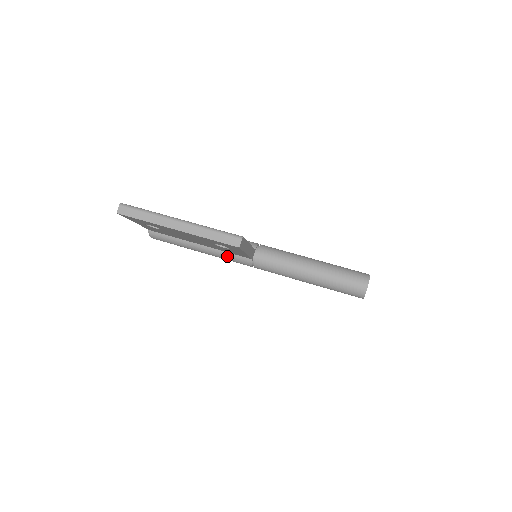
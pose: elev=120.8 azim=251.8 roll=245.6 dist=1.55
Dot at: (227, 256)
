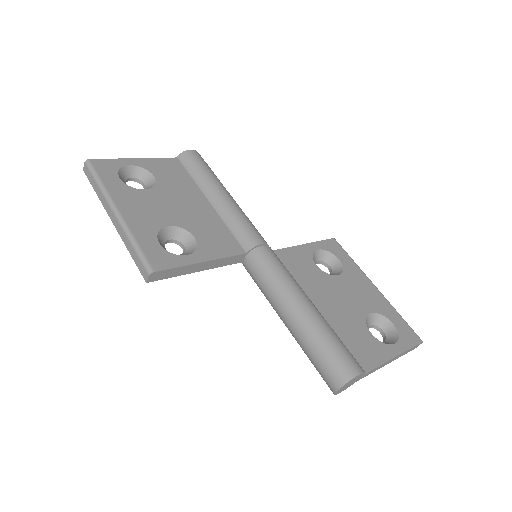
Dot at: occluded
